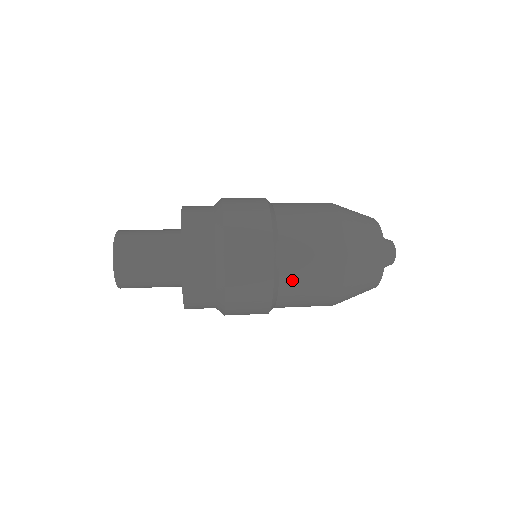
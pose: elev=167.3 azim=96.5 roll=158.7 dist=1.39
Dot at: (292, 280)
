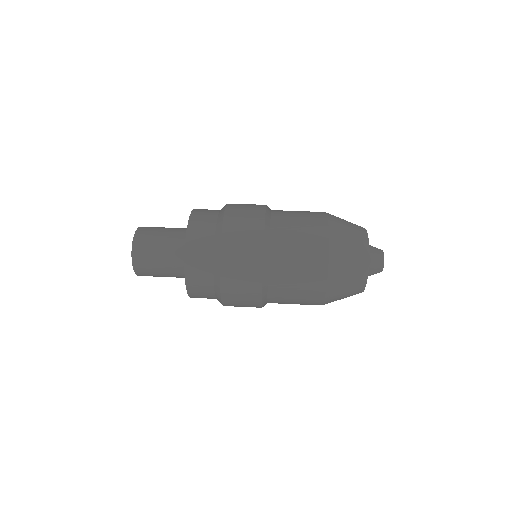
Dot at: (278, 303)
